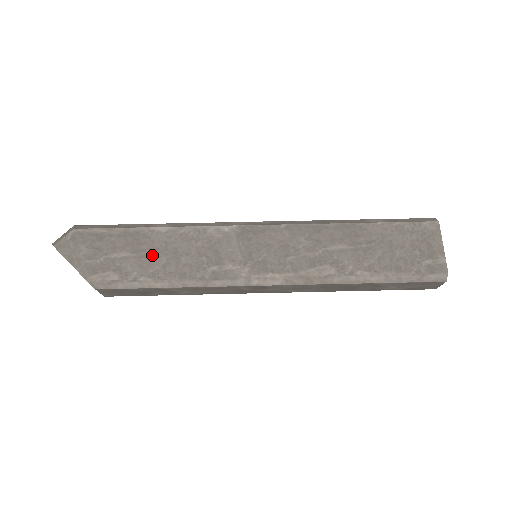
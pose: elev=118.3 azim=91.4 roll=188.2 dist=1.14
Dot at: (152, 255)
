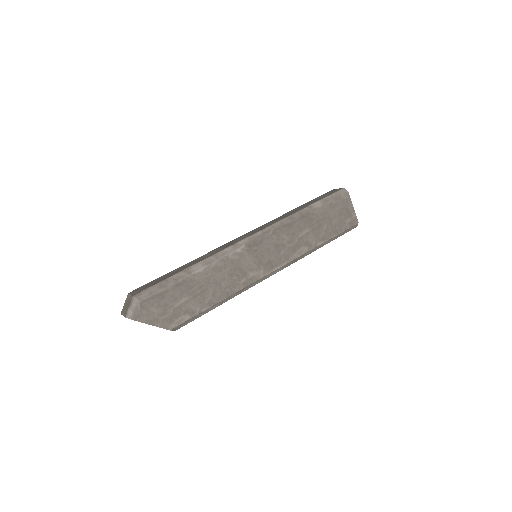
Dot at: (203, 292)
